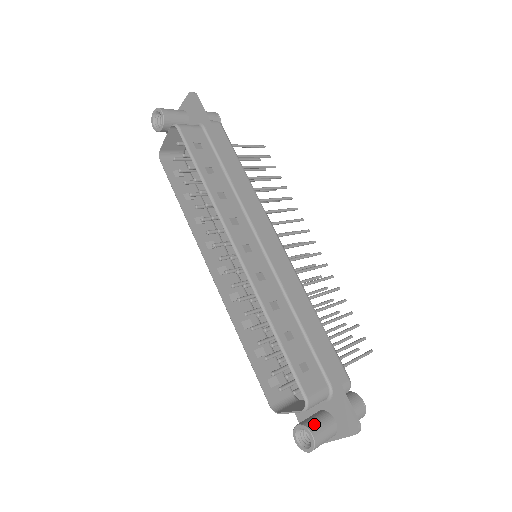
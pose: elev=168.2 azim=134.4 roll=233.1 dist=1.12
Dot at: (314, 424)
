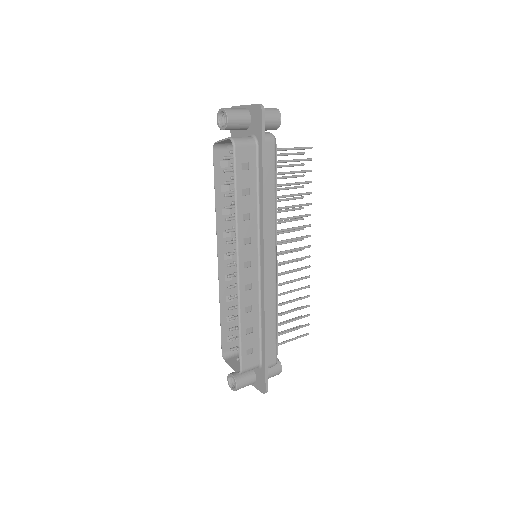
Dot at: (241, 379)
